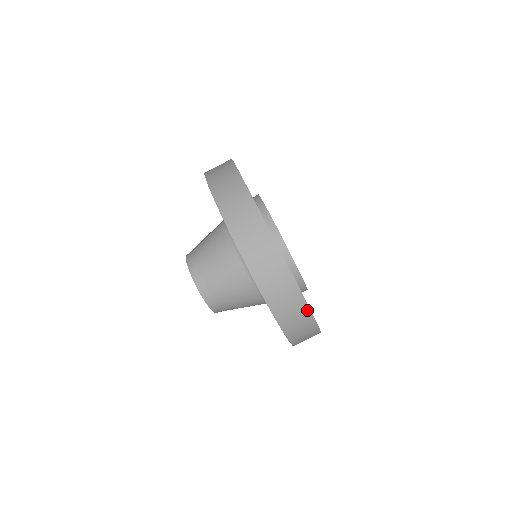
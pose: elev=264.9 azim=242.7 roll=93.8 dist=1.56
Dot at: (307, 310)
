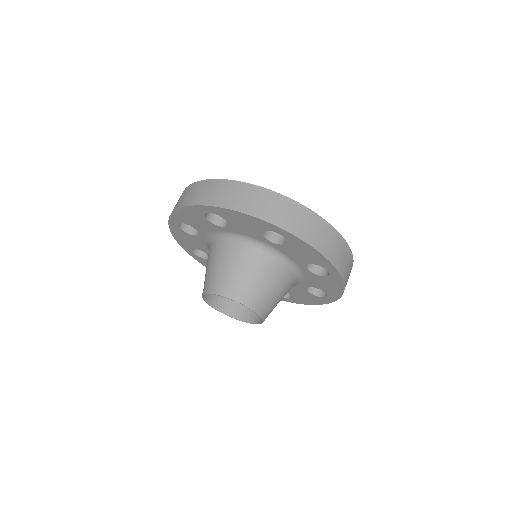
Dot at: (343, 241)
